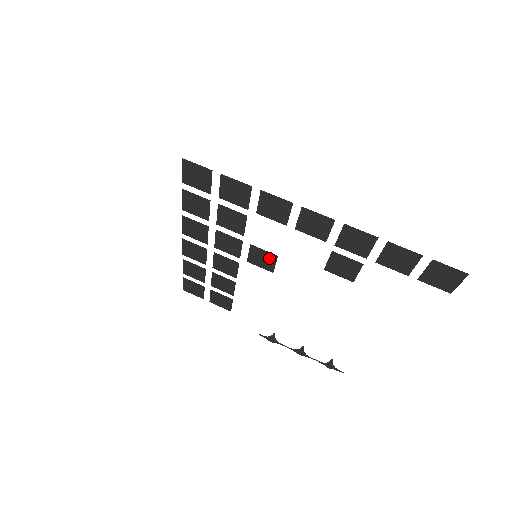
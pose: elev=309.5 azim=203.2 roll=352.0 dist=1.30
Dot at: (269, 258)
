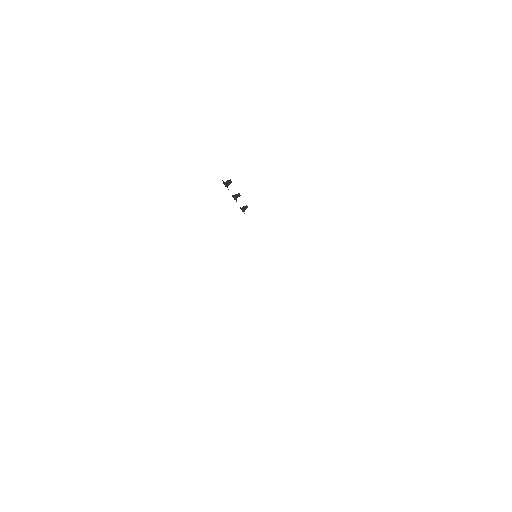
Dot at: occluded
